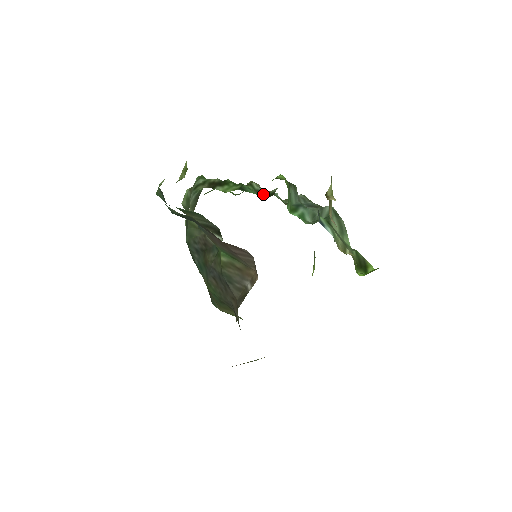
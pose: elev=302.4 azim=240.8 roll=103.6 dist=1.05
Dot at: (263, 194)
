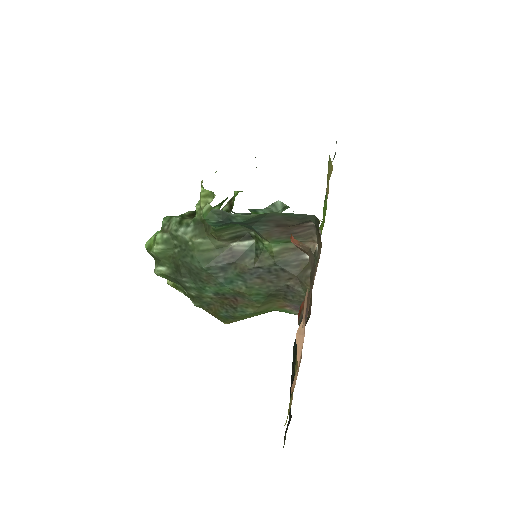
Dot at: occluded
